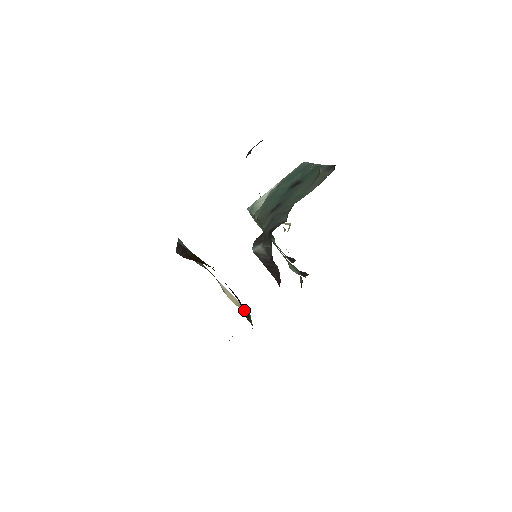
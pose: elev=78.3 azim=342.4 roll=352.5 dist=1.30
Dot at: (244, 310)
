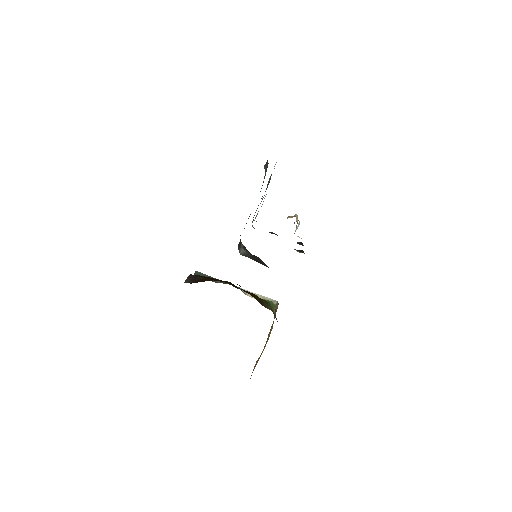
Dot at: (261, 301)
